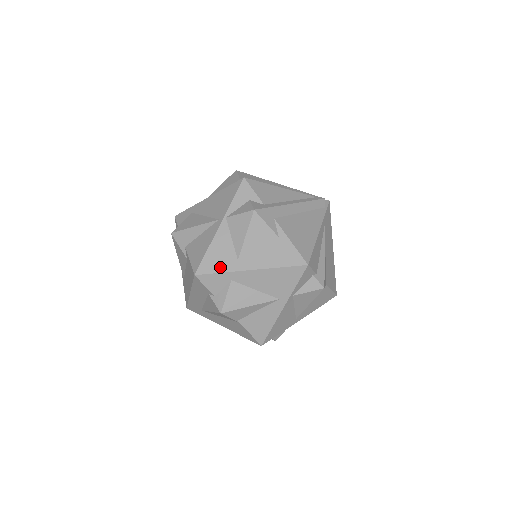
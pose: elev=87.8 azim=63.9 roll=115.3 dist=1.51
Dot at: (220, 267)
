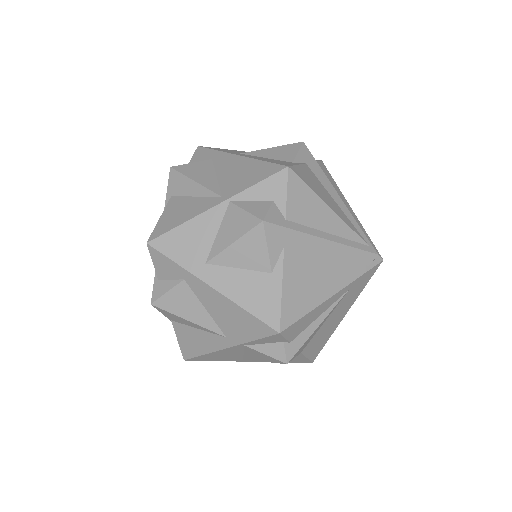
Dot at: (180, 256)
